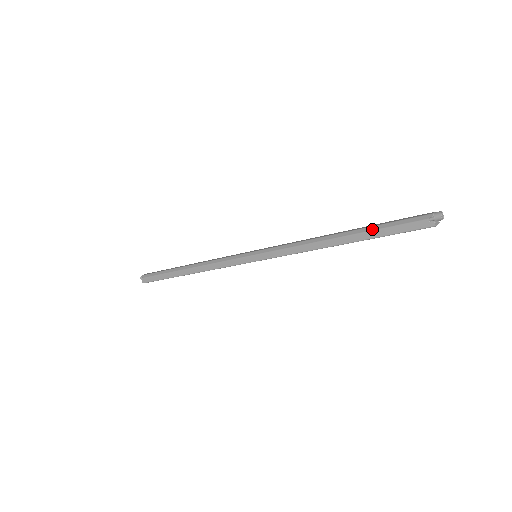
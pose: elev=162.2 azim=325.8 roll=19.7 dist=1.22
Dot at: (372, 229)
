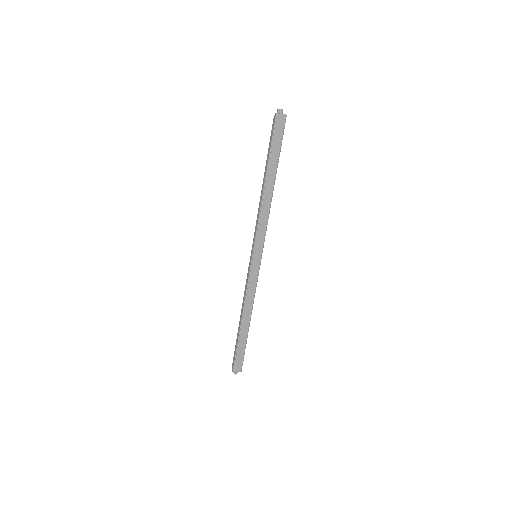
Dot at: (267, 155)
